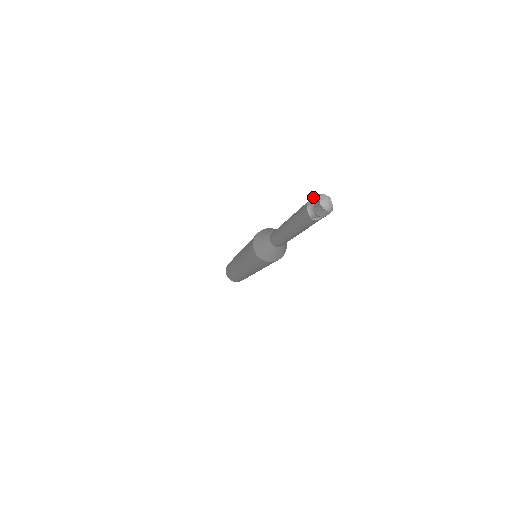
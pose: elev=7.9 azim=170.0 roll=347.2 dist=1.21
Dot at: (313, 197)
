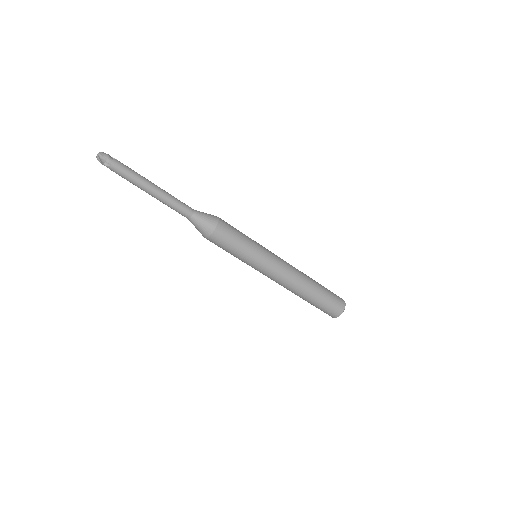
Dot at: (111, 157)
